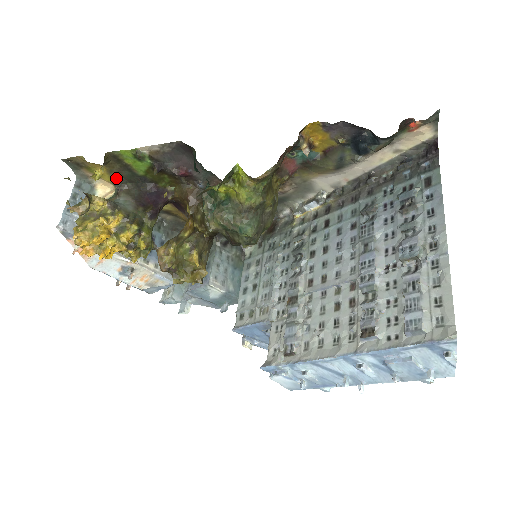
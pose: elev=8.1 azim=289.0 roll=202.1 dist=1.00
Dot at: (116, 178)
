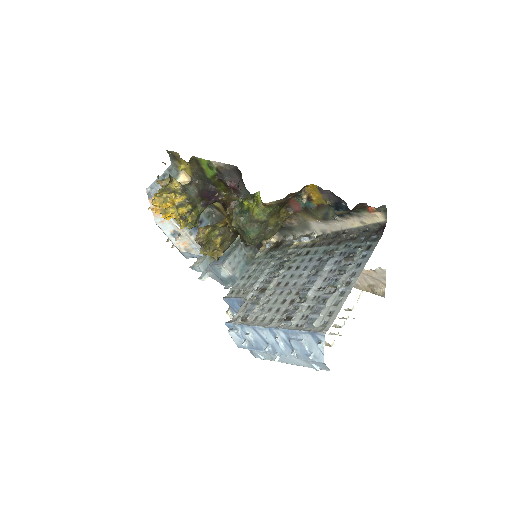
Dot at: (194, 174)
